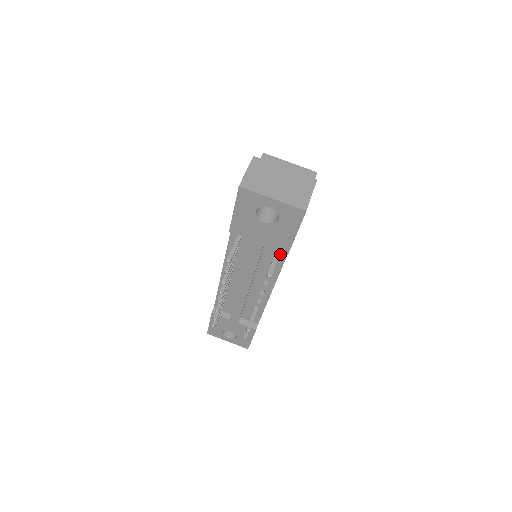
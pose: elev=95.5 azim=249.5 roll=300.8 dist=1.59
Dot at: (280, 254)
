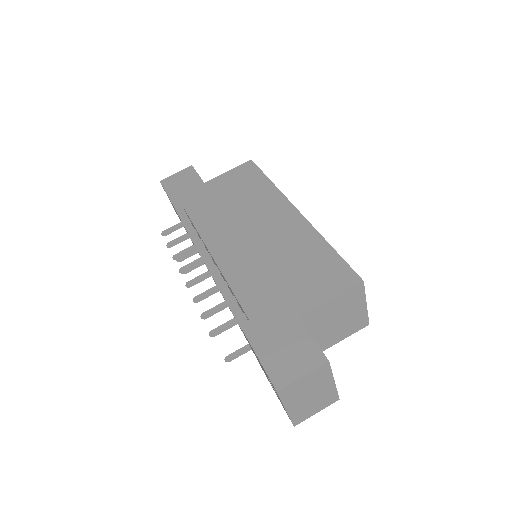
Dot at: occluded
